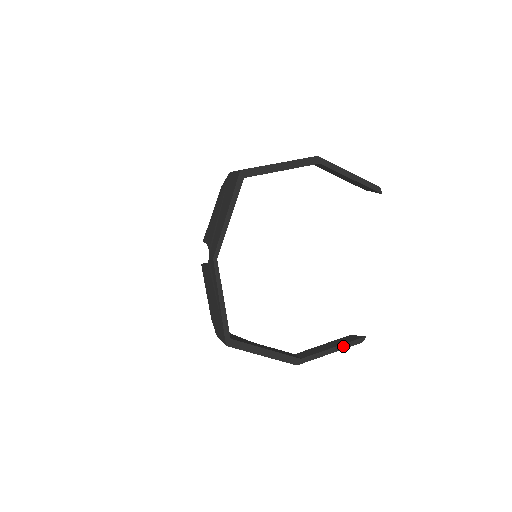
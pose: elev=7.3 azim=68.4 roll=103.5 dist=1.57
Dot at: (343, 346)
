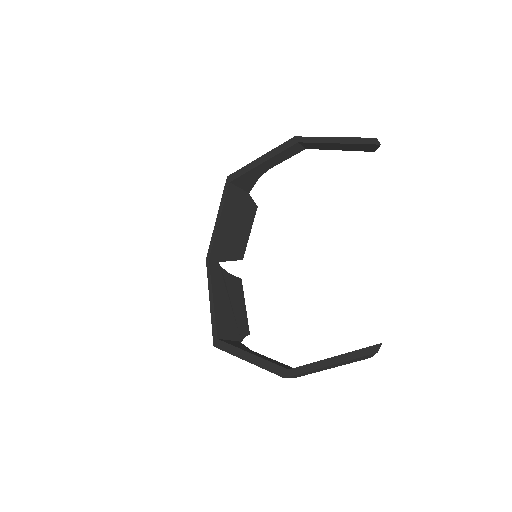
Dot at: (346, 356)
